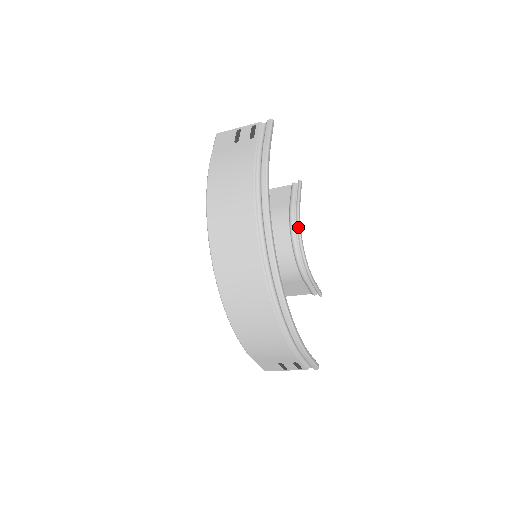
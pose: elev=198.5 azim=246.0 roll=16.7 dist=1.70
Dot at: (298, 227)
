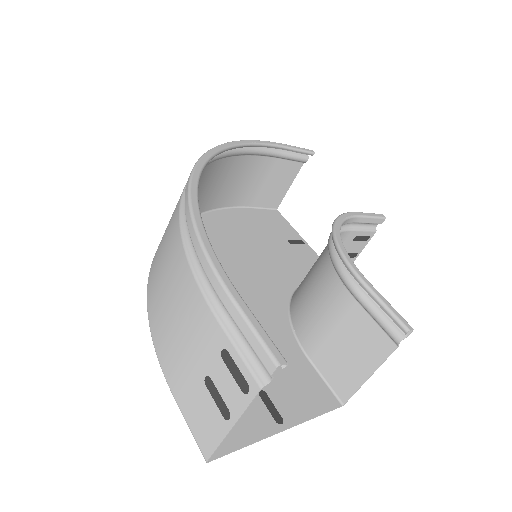
Dot at: occluded
